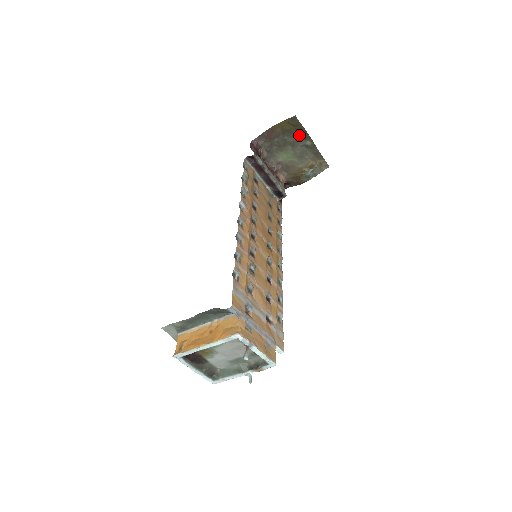
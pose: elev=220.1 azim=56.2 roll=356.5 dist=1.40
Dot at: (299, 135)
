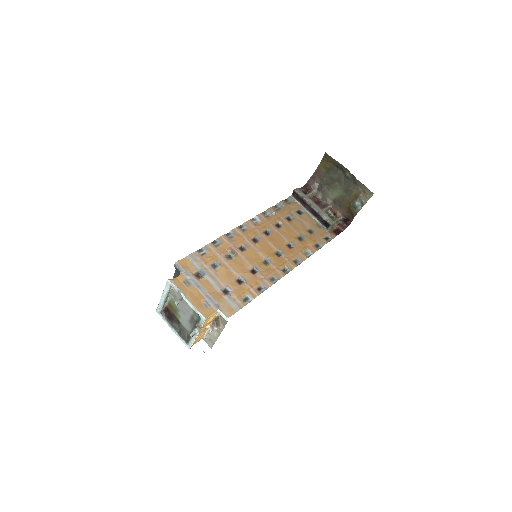
Dot at: (340, 170)
